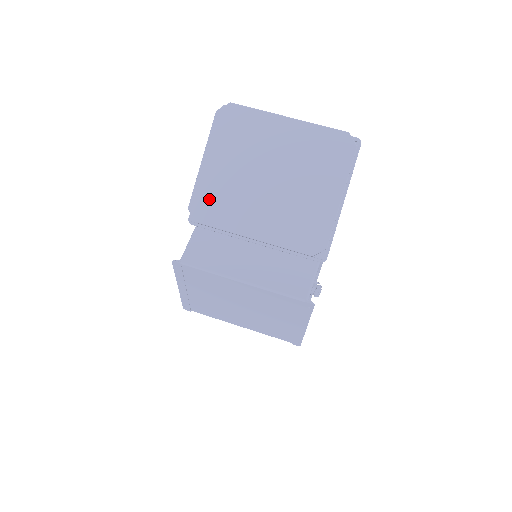
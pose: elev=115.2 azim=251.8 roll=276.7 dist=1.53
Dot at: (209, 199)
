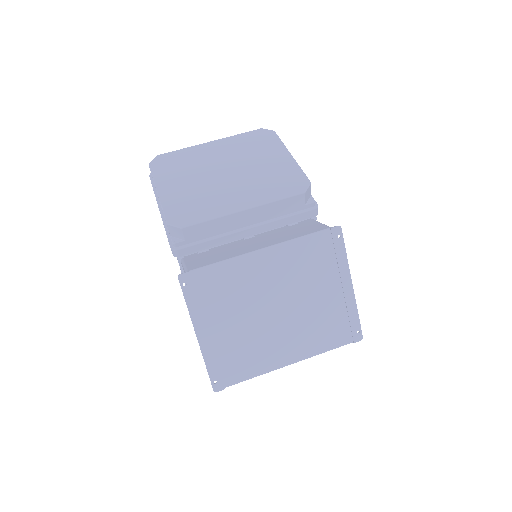
Dot at: (183, 208)
